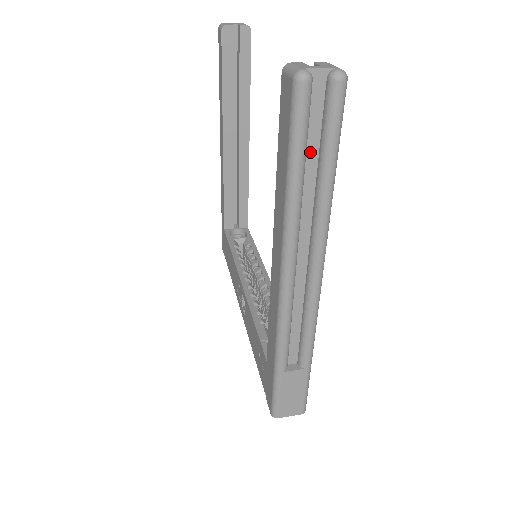
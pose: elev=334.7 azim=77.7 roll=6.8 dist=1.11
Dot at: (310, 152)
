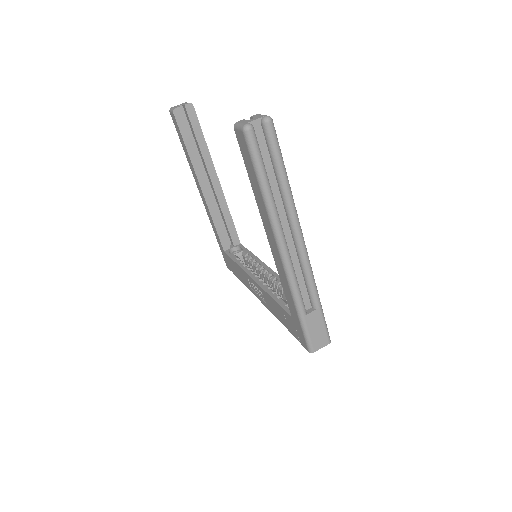
Dot at: (267, 167)
